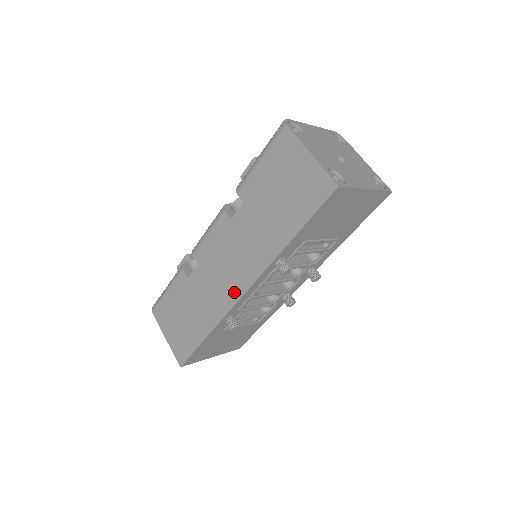
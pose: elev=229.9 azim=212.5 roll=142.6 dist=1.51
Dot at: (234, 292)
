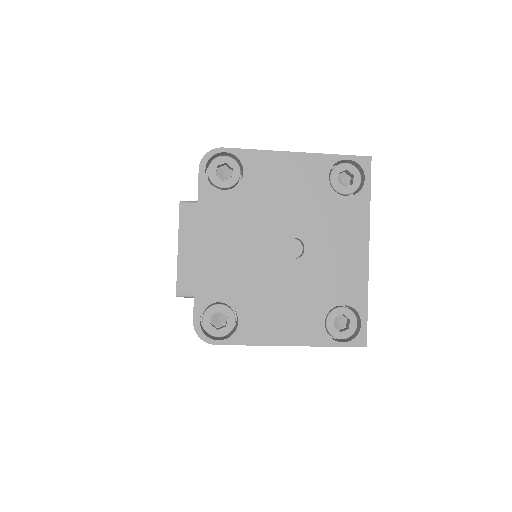
Dot at: occluded
